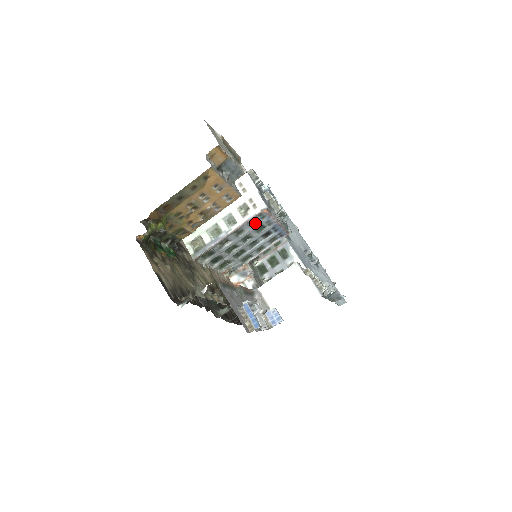
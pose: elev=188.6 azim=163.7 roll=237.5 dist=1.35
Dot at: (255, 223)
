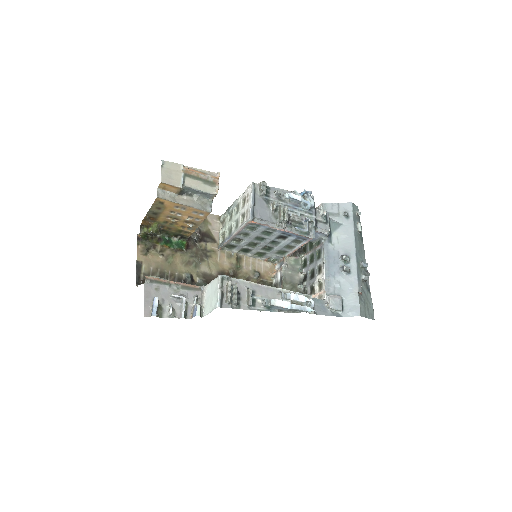
Dot at: (256, 229)
